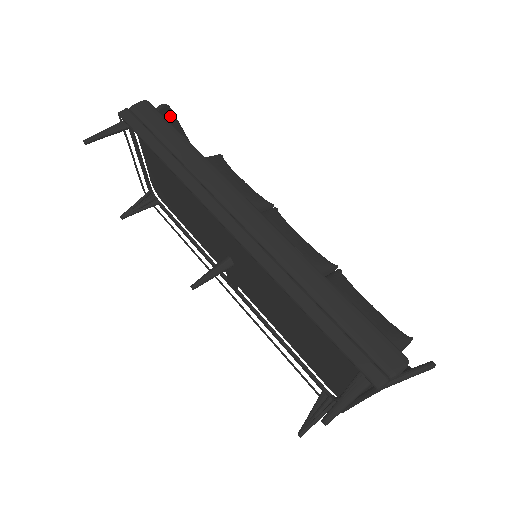
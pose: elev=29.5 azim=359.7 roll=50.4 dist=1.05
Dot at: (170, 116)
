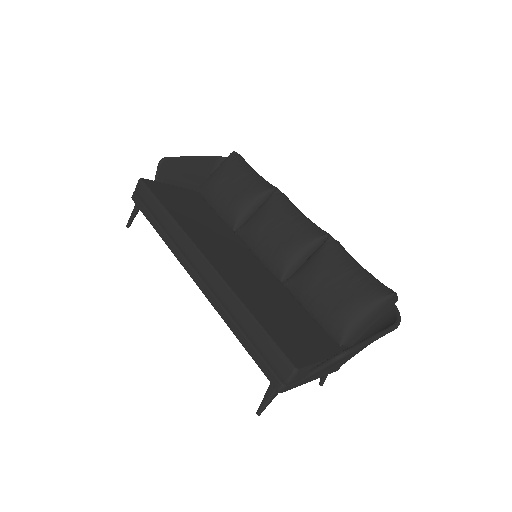
Dot at: (172, 162)
